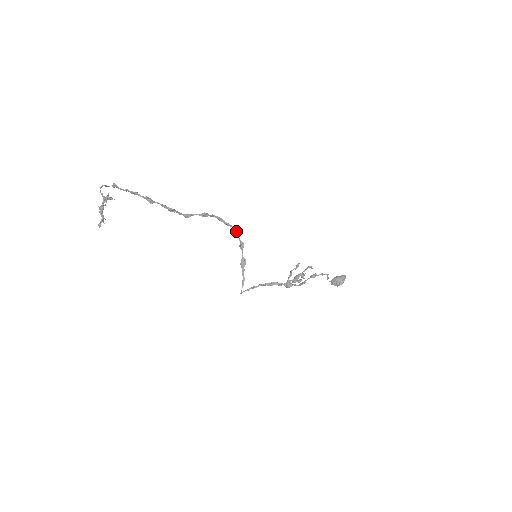
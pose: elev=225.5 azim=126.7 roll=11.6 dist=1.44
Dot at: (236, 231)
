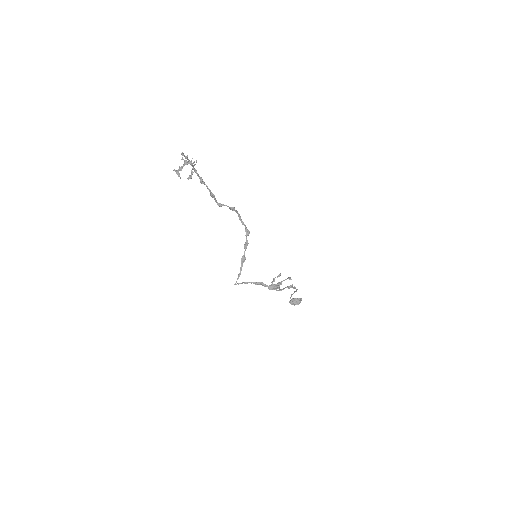
Dot at: (247, 231)
